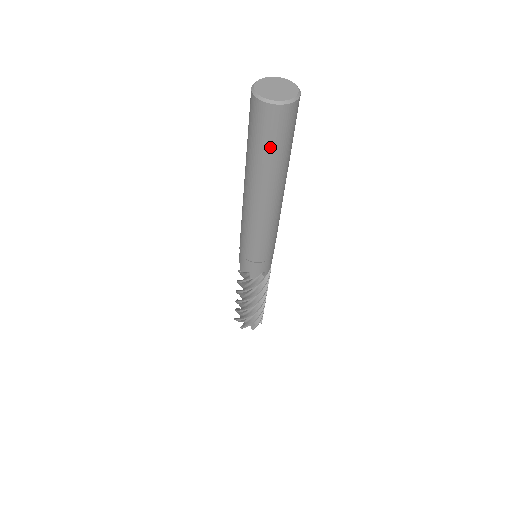
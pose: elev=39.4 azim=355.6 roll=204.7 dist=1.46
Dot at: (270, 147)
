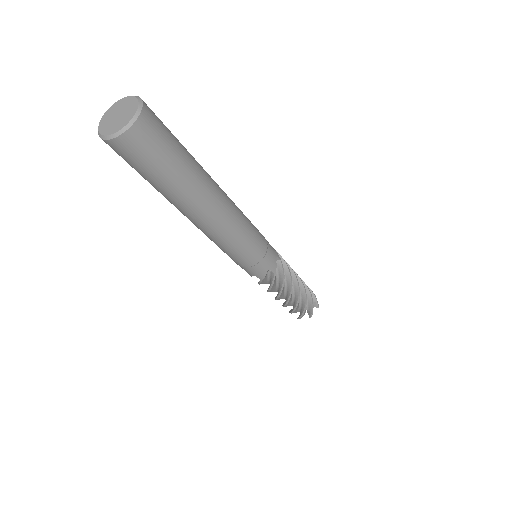
Dot at: (153, 173)
